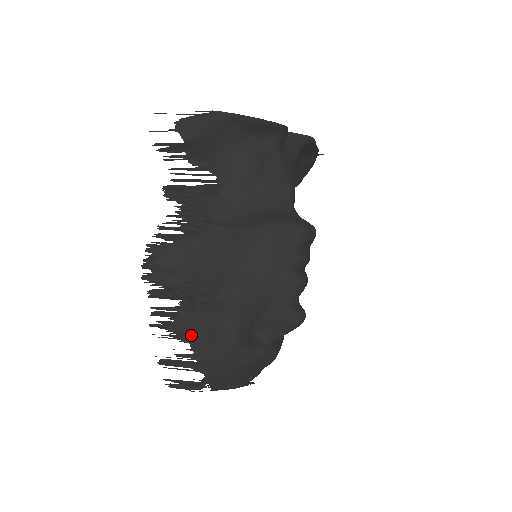
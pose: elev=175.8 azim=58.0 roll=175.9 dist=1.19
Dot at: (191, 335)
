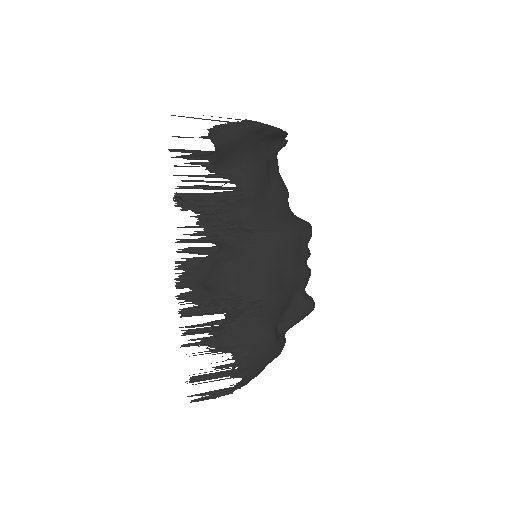
Dot at: (232, 345)
